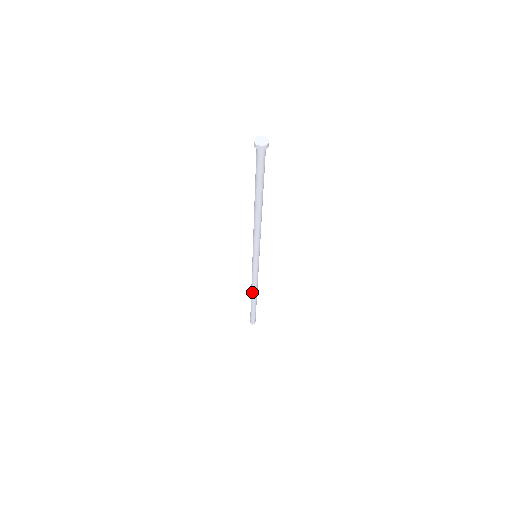
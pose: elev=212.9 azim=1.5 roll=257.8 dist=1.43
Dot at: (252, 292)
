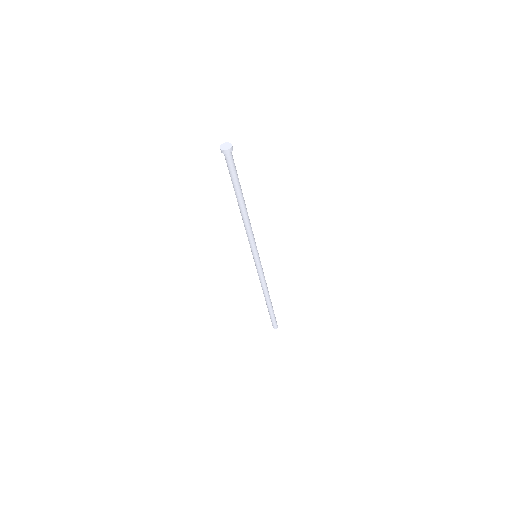
Dot at: (263, 293)
